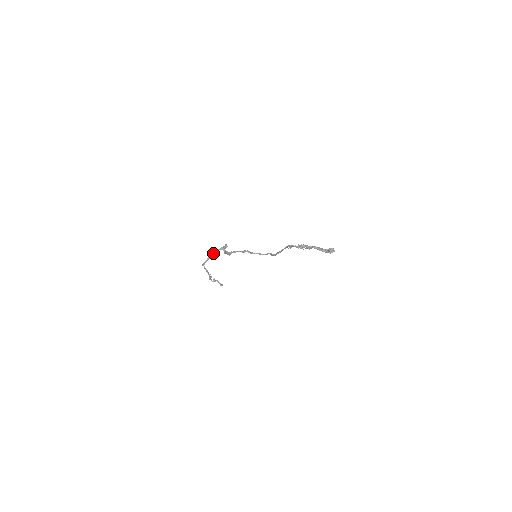
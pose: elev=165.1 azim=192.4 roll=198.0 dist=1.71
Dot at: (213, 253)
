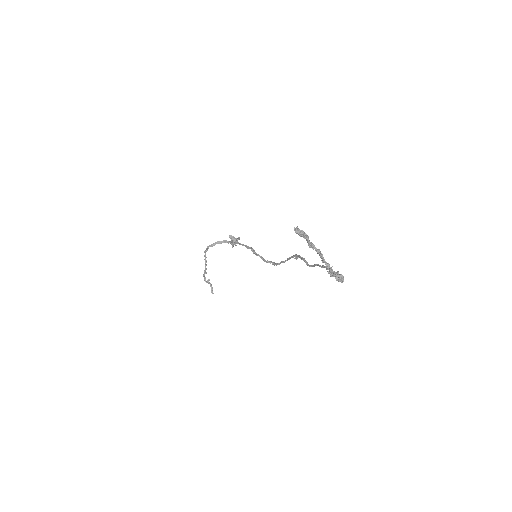
Dot at: (222, 242)
